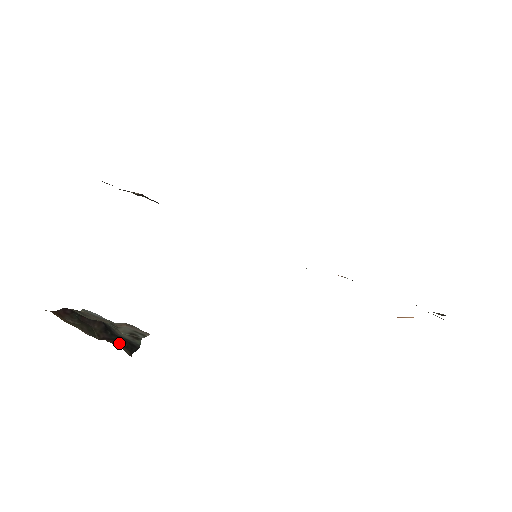
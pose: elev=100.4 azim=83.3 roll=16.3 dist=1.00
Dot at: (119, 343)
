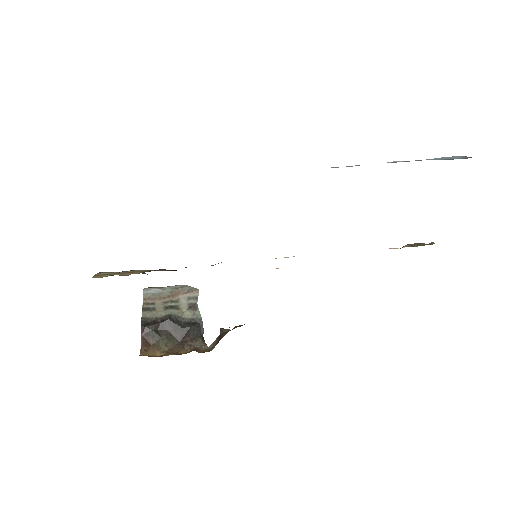
Dot at: (192, 337)
